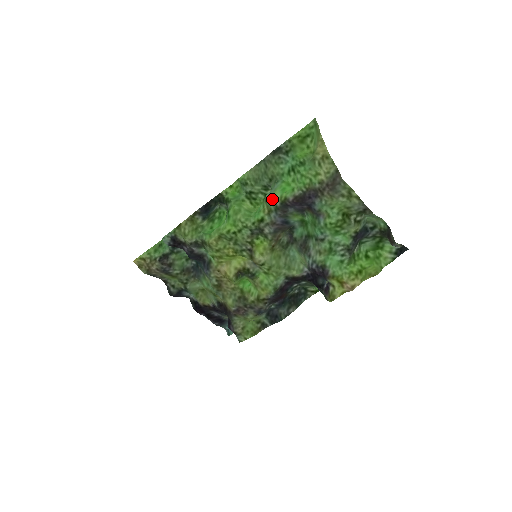
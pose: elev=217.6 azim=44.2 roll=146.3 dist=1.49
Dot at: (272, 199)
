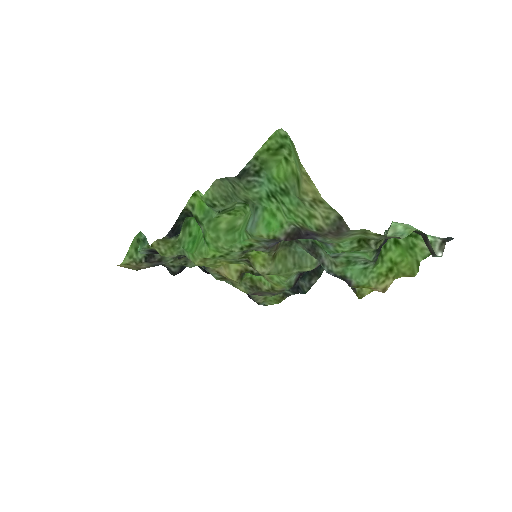
Dot at: (256, 237)
